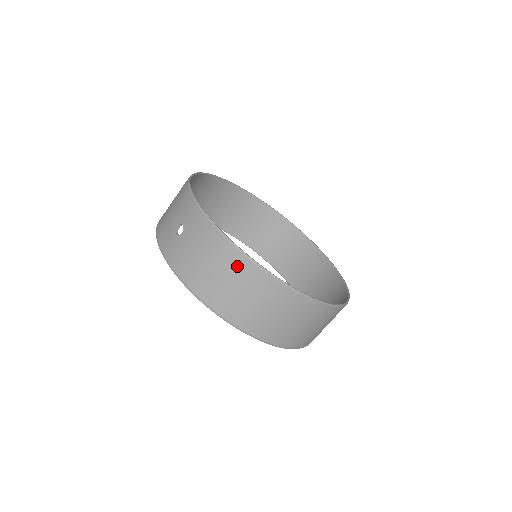
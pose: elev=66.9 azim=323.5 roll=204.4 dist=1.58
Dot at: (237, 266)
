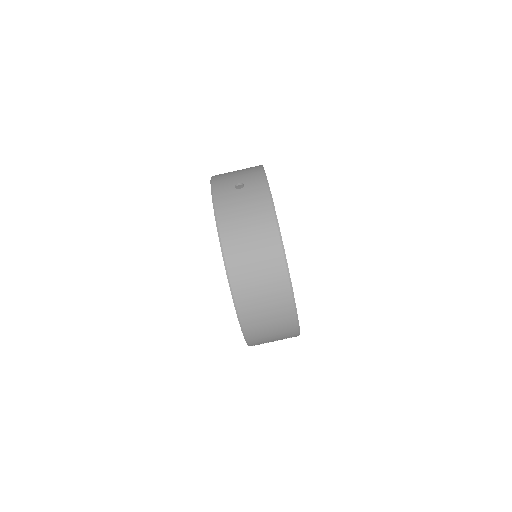
Dot at: (268, 236)
